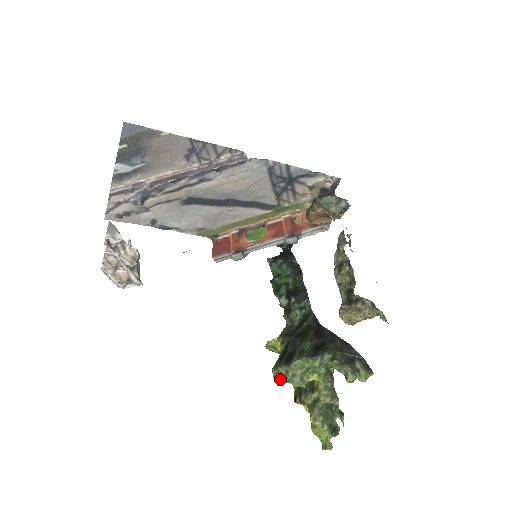
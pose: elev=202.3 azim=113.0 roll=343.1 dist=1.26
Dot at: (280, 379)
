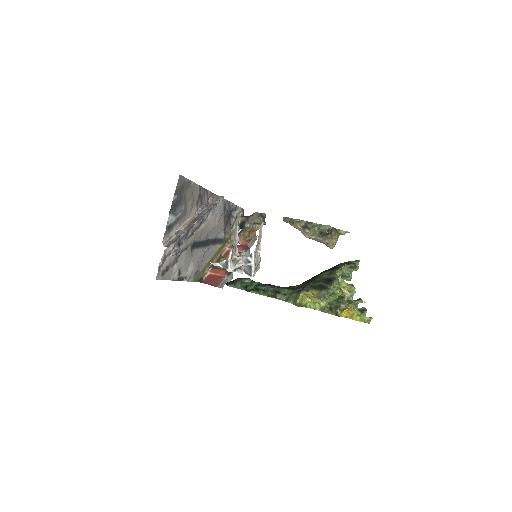
Dot at: (337, 292)
